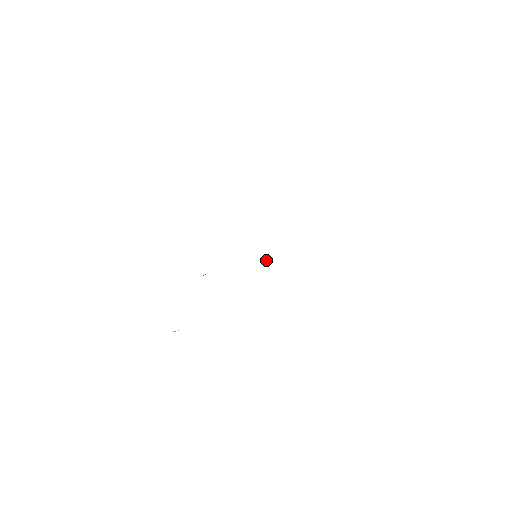
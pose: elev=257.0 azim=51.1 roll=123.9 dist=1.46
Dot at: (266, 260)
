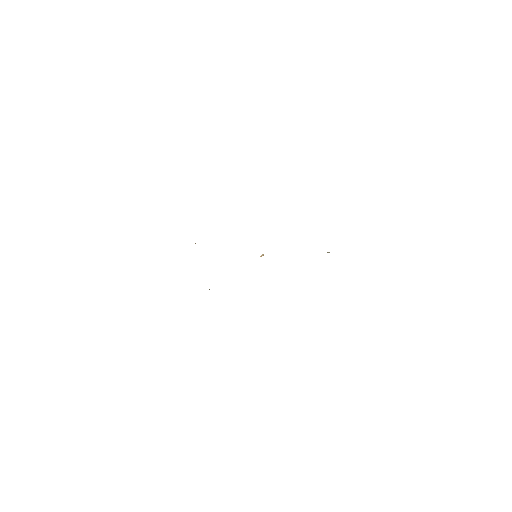
Dot at: occluded
